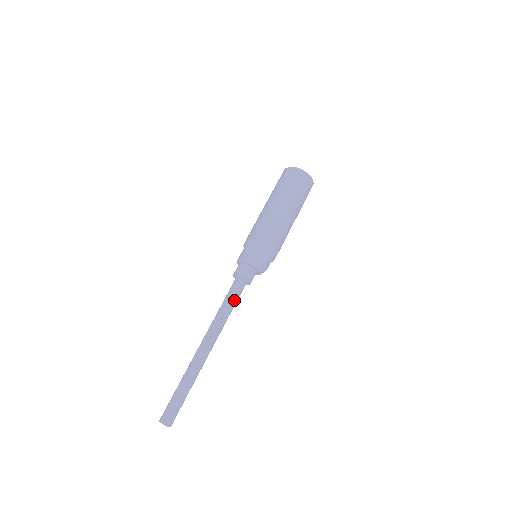
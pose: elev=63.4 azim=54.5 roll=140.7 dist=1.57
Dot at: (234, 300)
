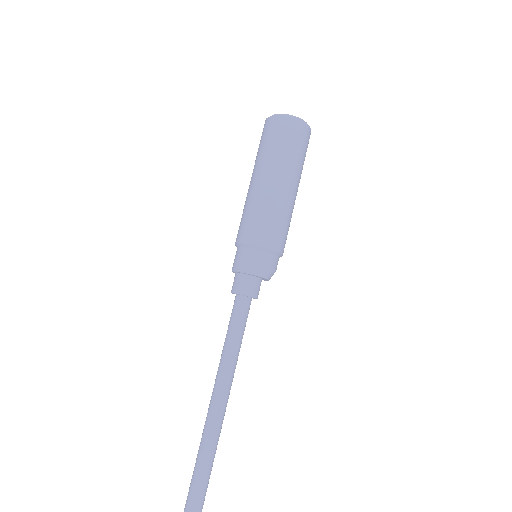
Dot at: (240, 327)
